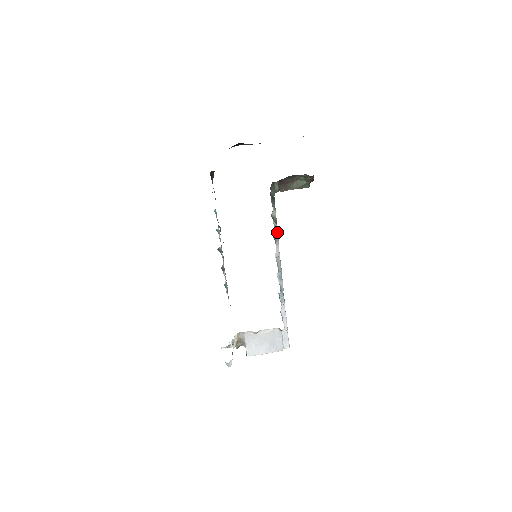
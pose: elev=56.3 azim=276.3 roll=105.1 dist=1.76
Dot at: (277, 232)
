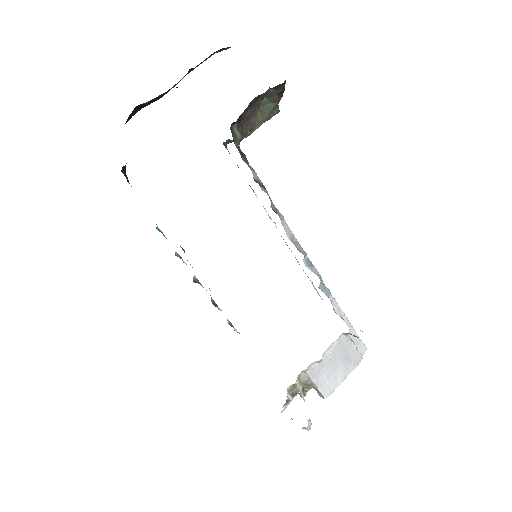
Dot at: (271, 202)
